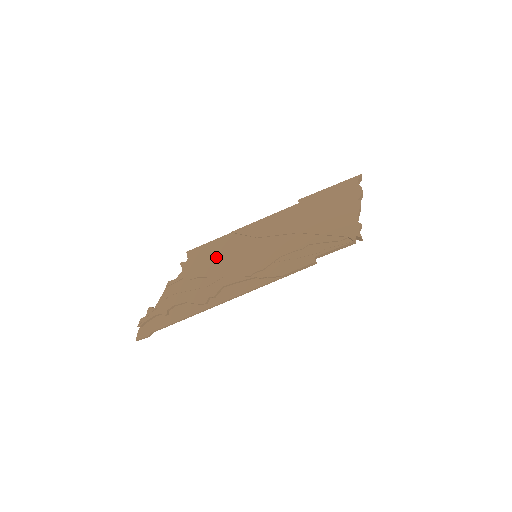
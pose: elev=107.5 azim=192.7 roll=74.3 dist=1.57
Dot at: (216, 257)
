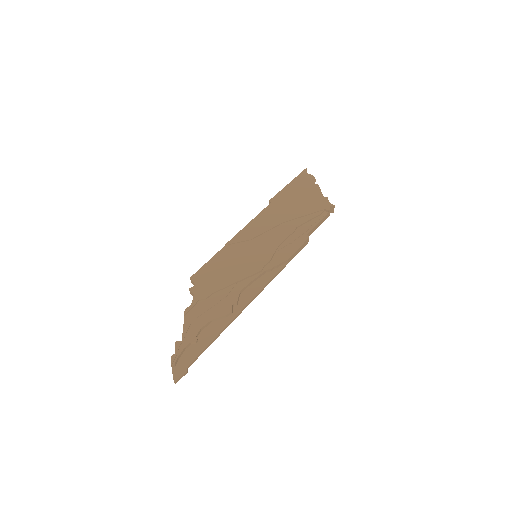
Dot at: (221, 270)
